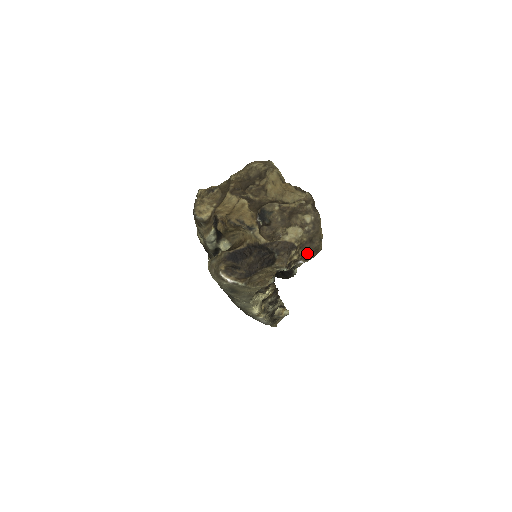
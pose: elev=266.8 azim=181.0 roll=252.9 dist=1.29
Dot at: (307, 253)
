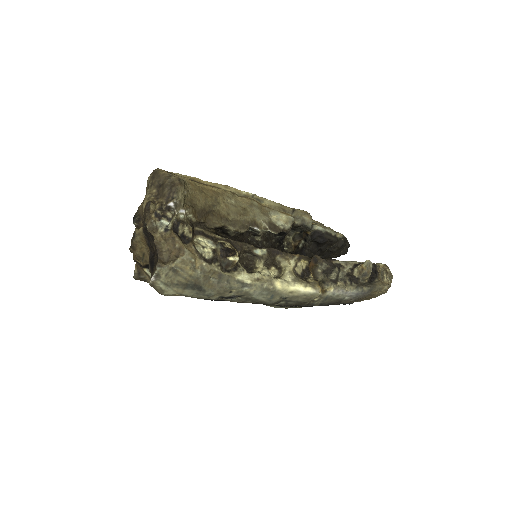
Dot at: (166, 195)
